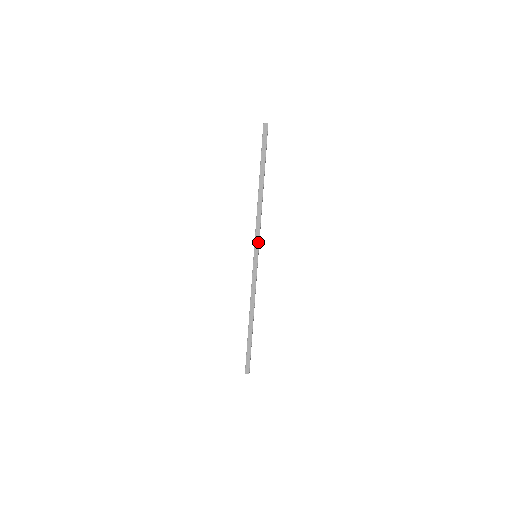
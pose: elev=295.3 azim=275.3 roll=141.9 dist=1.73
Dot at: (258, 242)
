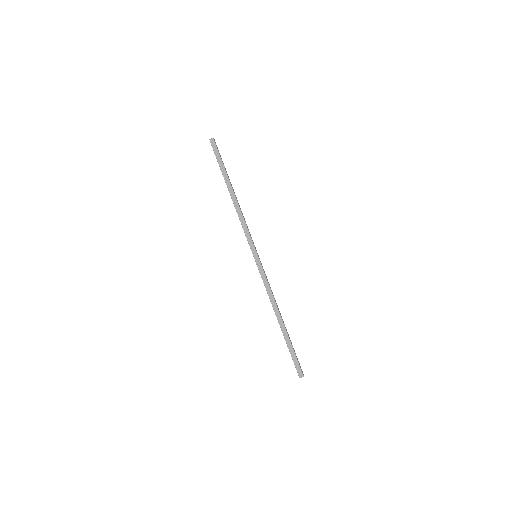
Dot at: (251, 242)
